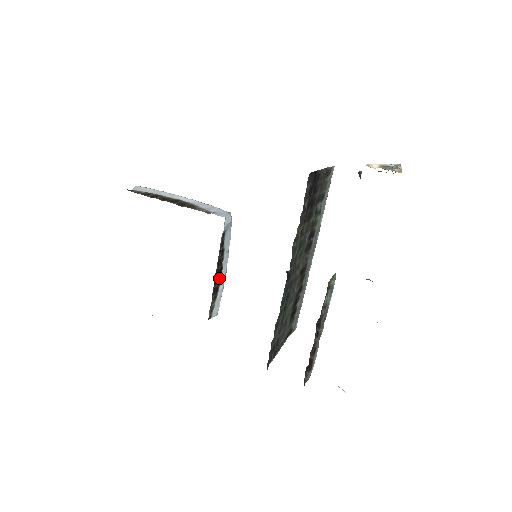
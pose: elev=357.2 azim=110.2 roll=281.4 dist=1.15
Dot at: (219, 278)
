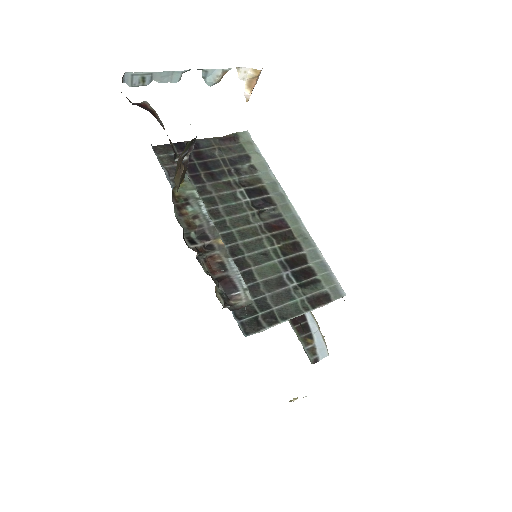
Dot at: occluded
